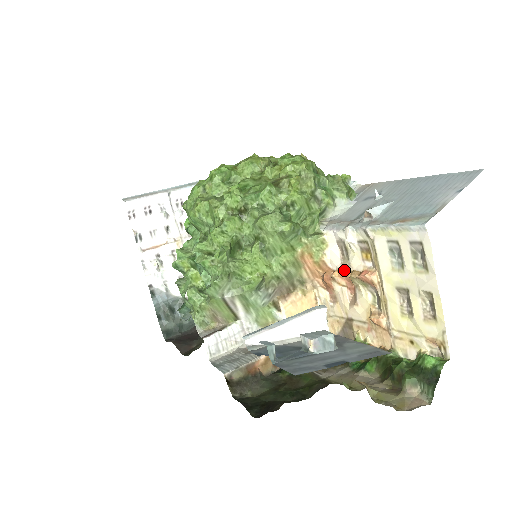
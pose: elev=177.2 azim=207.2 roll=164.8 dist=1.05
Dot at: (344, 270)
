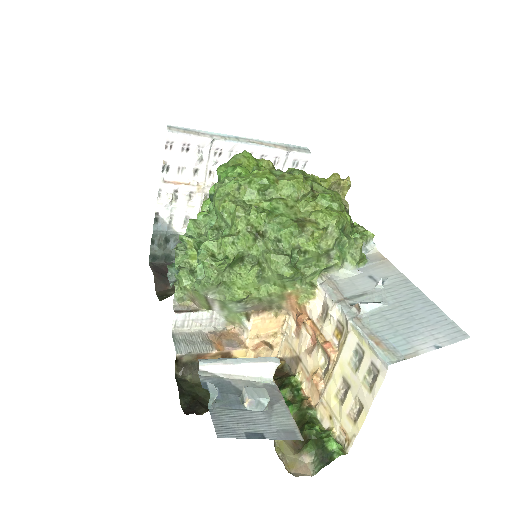
Dot at: (316, 326)
